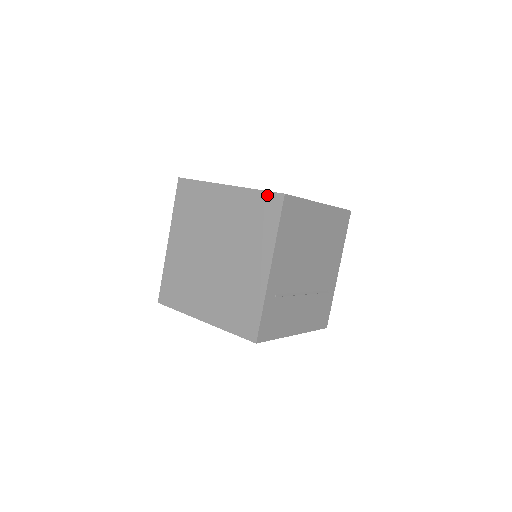
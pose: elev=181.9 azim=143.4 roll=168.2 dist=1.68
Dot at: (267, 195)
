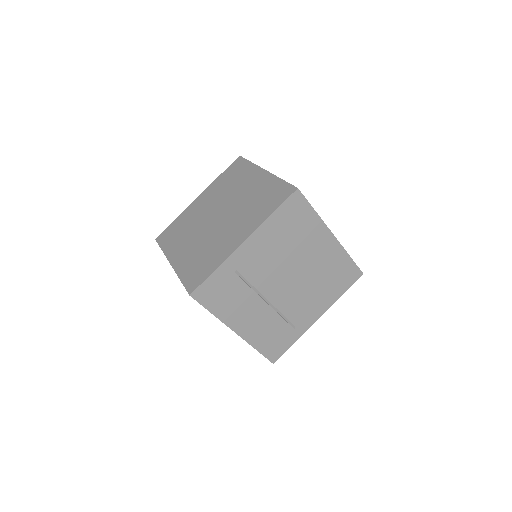
Dot at: (285, 185)
